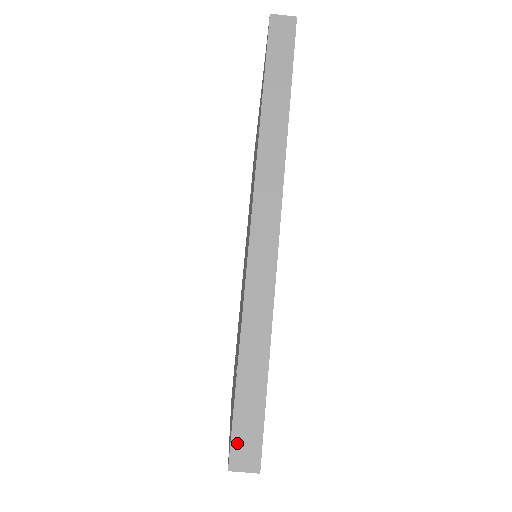
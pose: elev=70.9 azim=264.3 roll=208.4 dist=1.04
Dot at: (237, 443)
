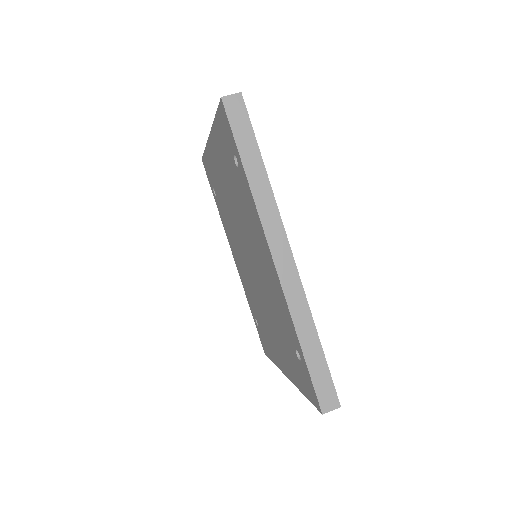
Dot at: (321, 397)
